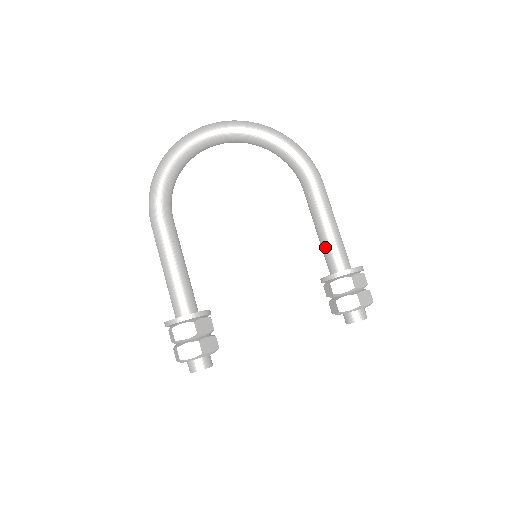
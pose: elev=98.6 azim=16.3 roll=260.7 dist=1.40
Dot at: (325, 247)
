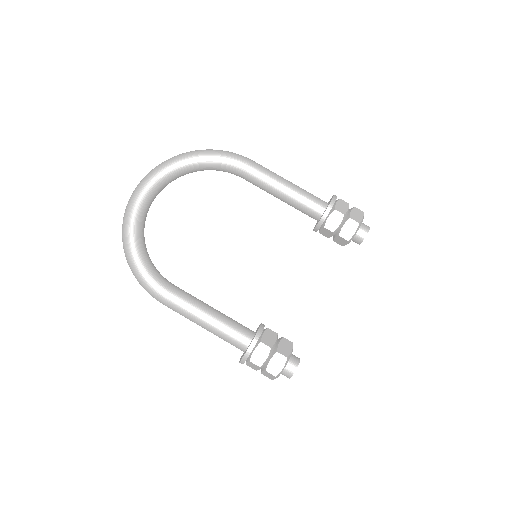
Dot at: (297, 205)
